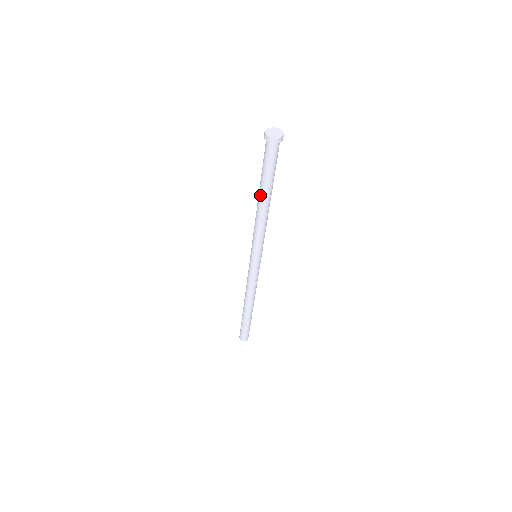
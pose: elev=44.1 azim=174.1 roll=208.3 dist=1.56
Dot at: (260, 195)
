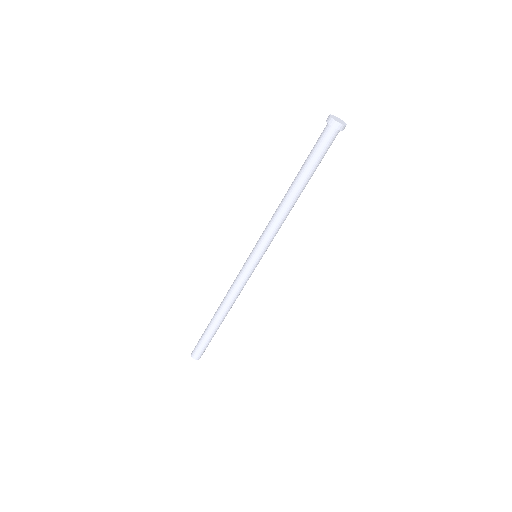
Dot at: (293, 181)
